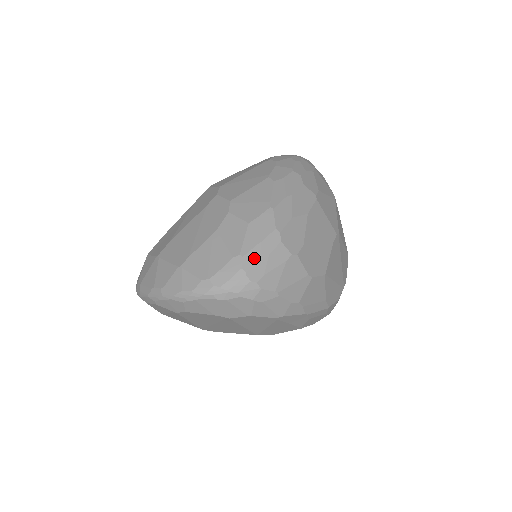
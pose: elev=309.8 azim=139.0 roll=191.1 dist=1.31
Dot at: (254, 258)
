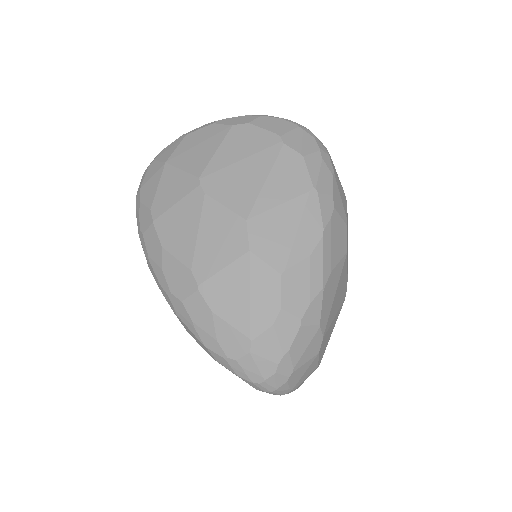
Dot at: occluded
